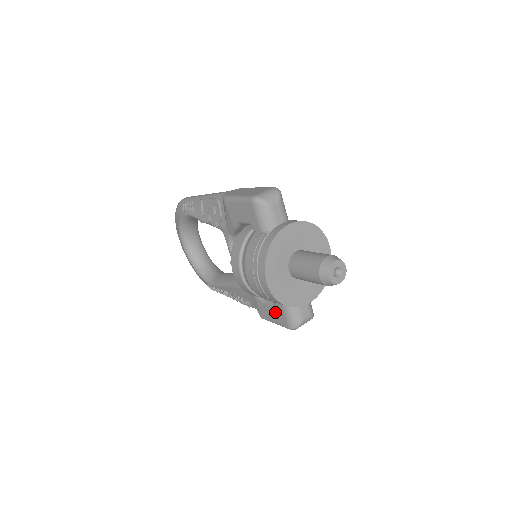
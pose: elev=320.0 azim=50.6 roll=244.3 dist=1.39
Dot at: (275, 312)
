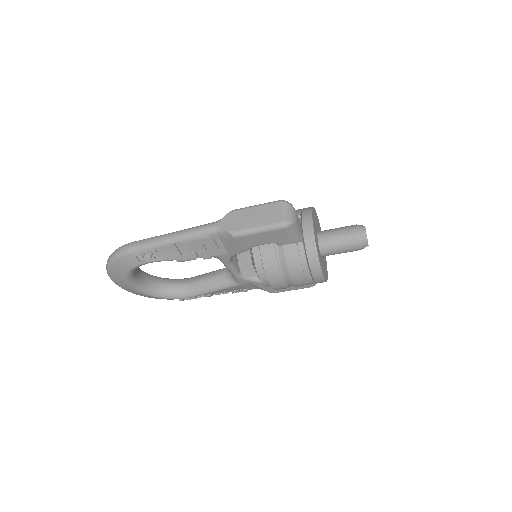
Dot at: occluded
